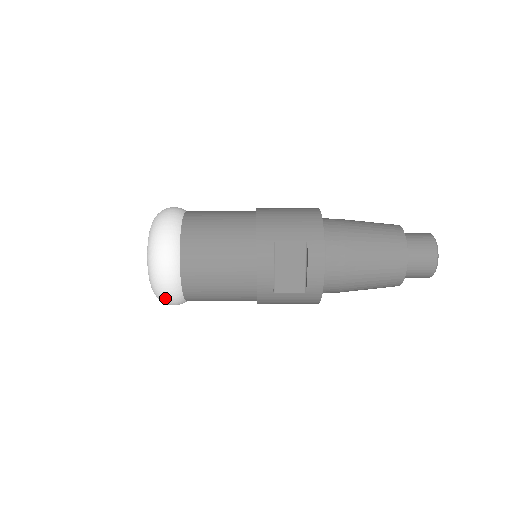
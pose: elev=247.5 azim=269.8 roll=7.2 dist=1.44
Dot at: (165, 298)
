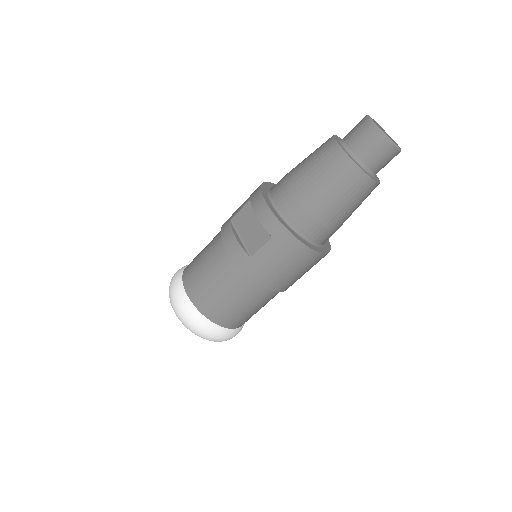
Dot at: (191, 325)
